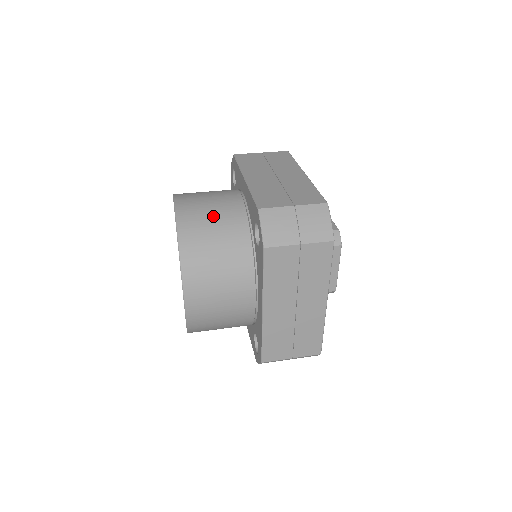
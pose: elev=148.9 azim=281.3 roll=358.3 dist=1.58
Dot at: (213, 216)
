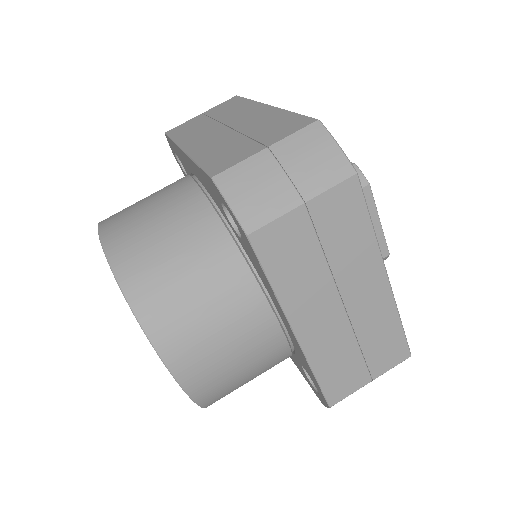
Dot at: (159, 225)
